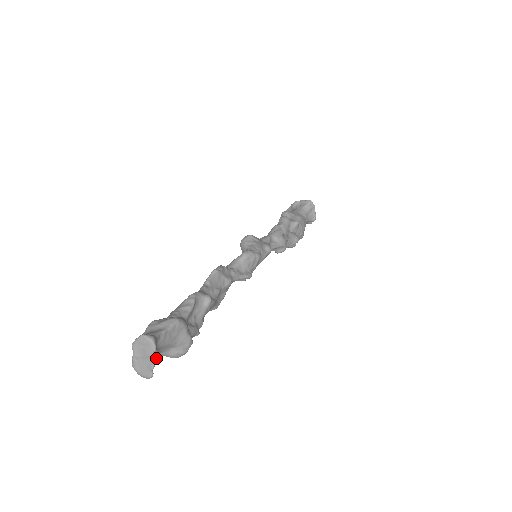
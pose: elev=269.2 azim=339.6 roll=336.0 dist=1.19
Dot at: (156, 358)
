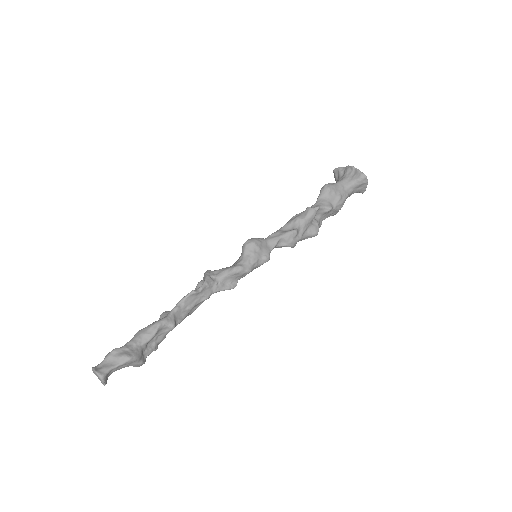
Dot at: (105, 384)
